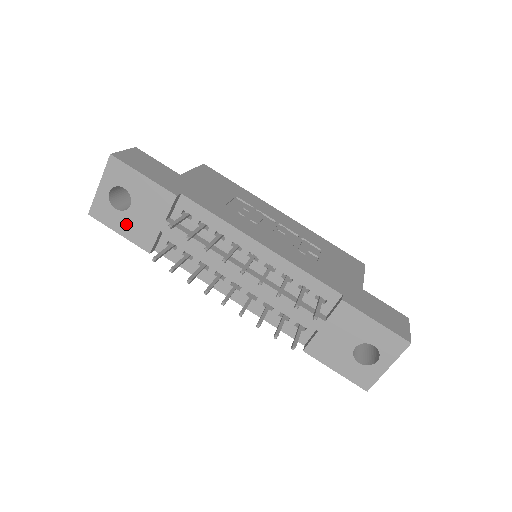
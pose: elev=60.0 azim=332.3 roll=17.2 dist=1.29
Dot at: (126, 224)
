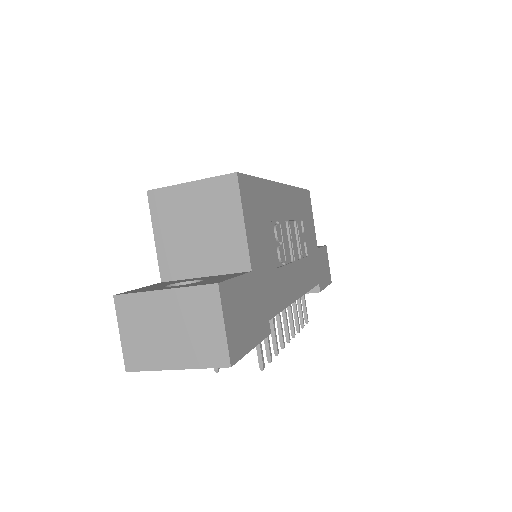
Dot at: occluded
